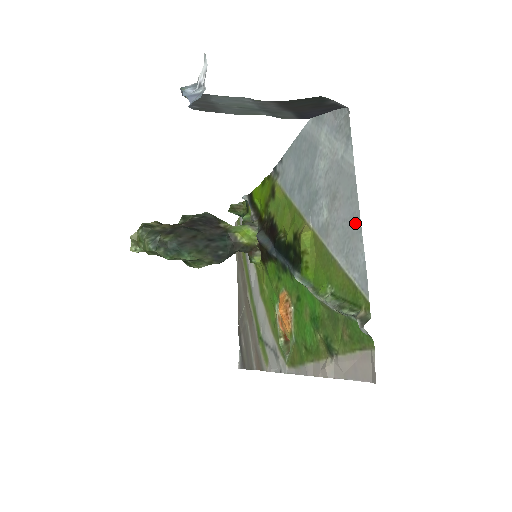
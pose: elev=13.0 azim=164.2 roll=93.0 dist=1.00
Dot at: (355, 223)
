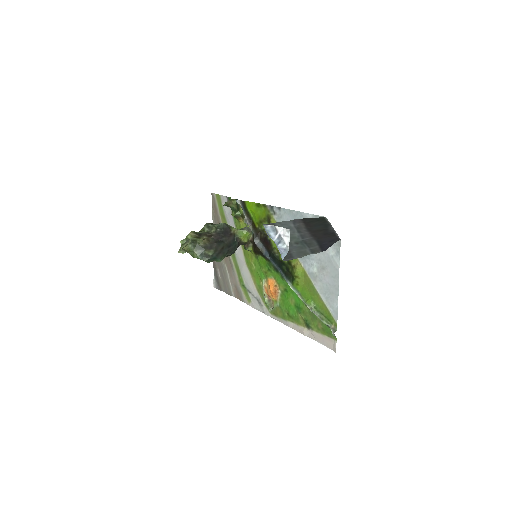
Dot at: (335, 290)
